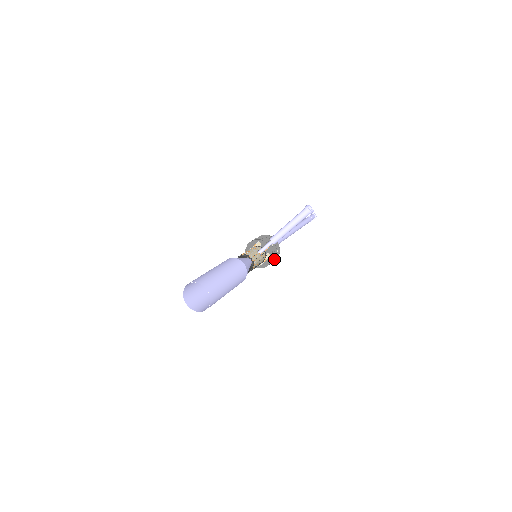
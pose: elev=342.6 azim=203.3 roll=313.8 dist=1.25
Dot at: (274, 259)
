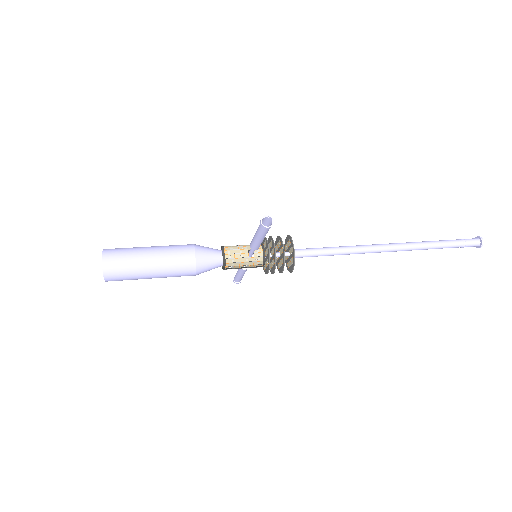
Dot at: (282, 270)
